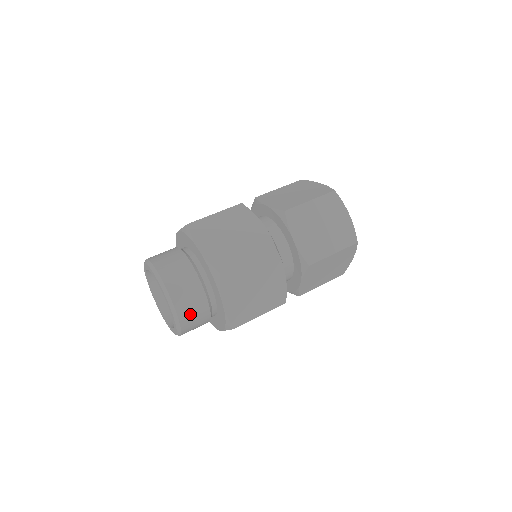
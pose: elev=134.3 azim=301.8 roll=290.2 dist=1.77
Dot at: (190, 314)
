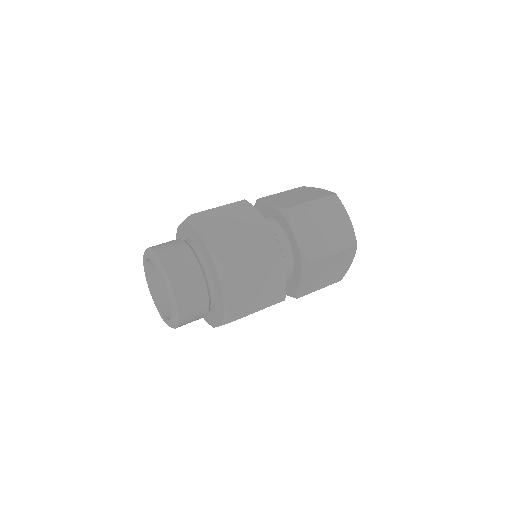
Dot at: (174, 260)
